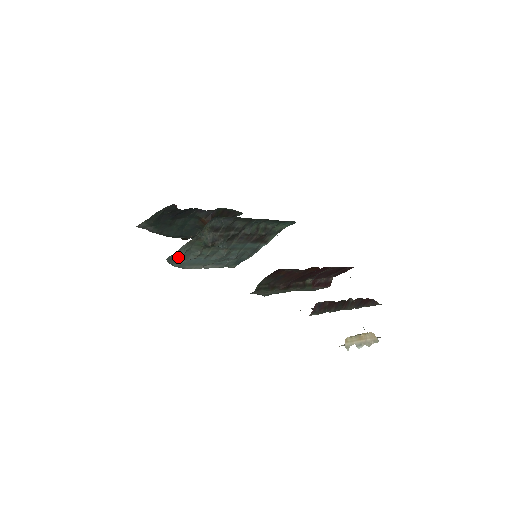
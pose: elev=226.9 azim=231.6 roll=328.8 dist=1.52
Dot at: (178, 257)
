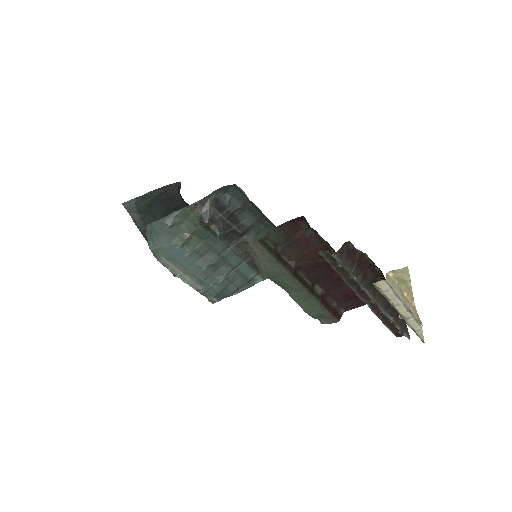
Dot at: (161, 231)
